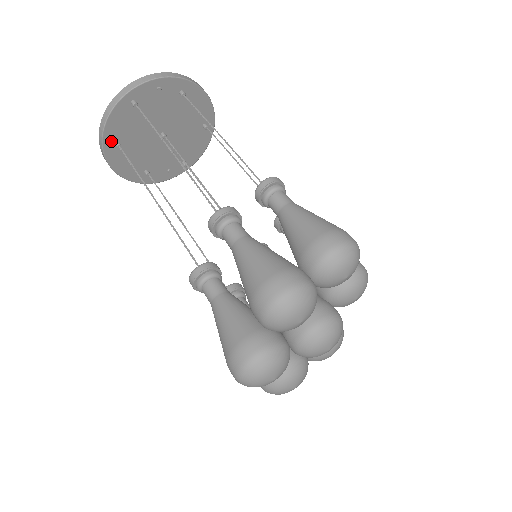
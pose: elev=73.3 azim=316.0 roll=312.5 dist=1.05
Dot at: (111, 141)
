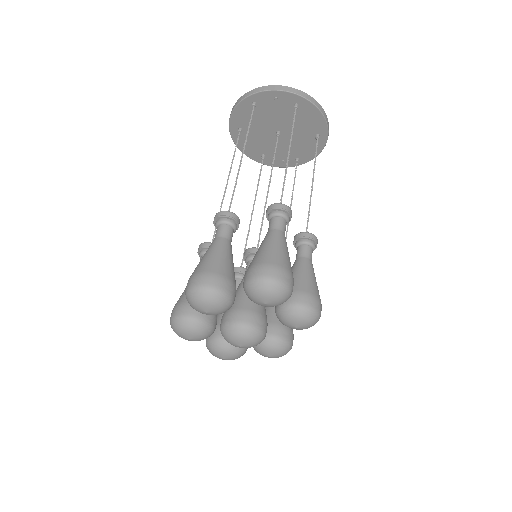
Dot at: (236, 126)
